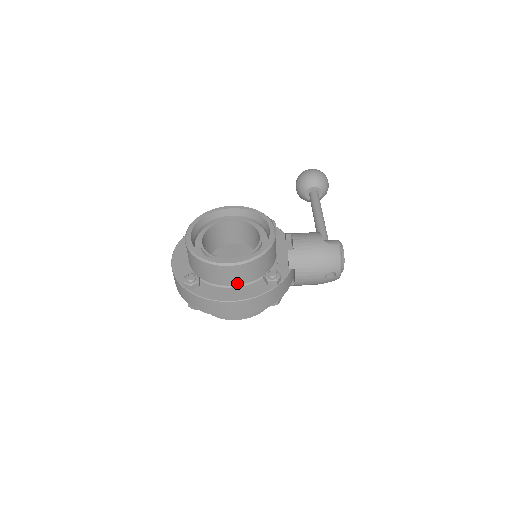
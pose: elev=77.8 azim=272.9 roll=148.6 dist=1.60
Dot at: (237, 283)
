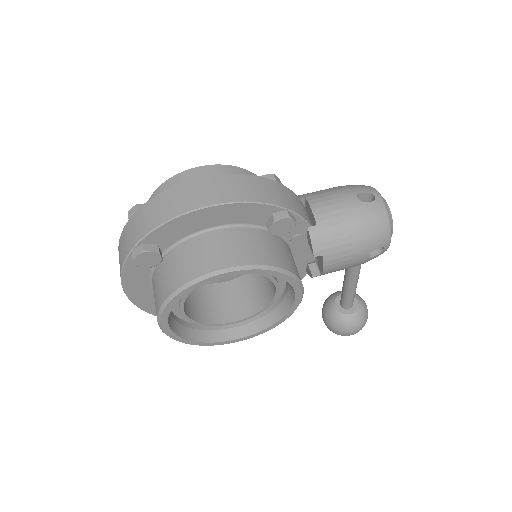
Dot at: occluded
